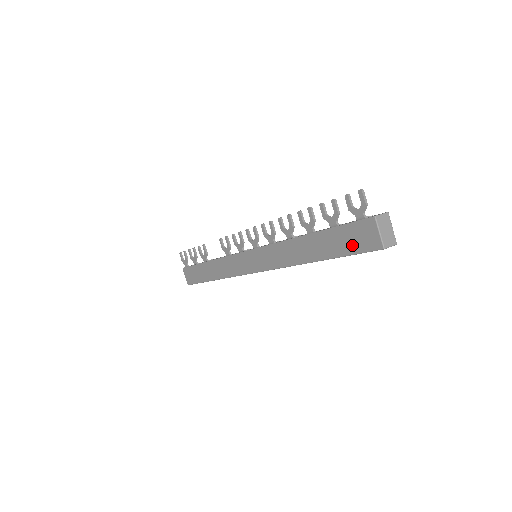
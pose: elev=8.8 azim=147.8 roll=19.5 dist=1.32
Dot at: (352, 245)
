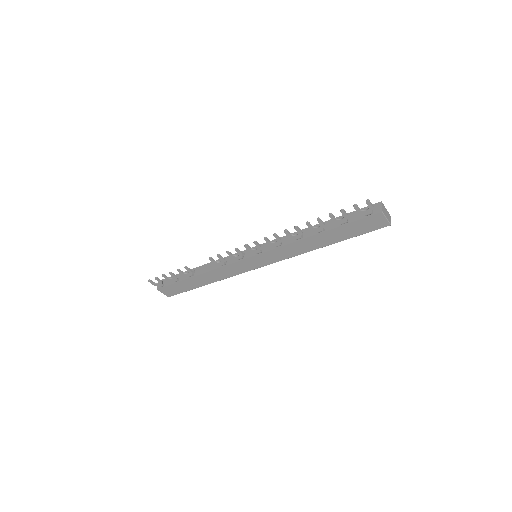
Dot at: (364, 230)
